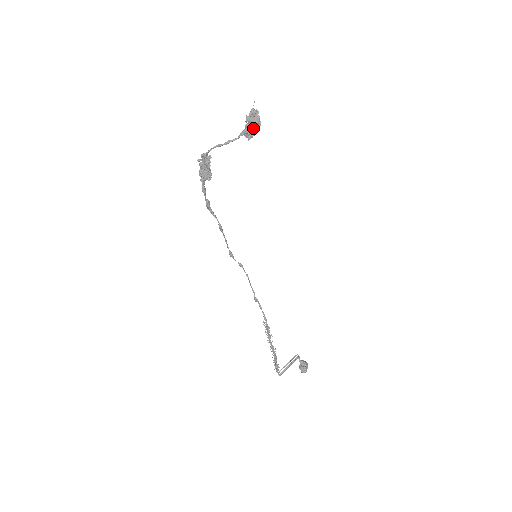
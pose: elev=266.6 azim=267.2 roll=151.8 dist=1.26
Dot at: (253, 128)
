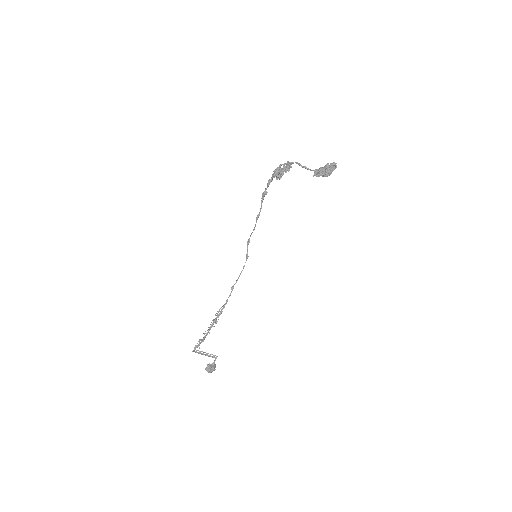
Dot at: (322, 171)
